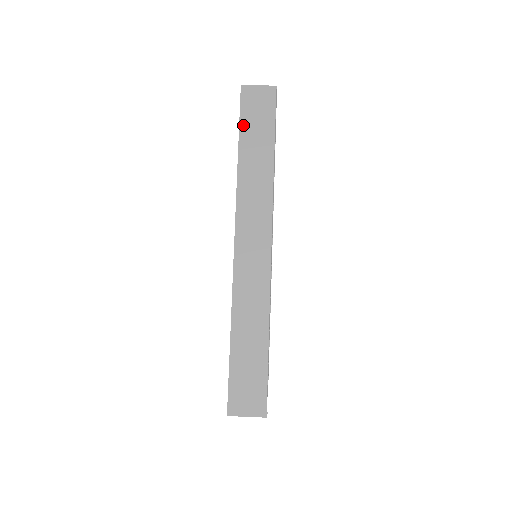
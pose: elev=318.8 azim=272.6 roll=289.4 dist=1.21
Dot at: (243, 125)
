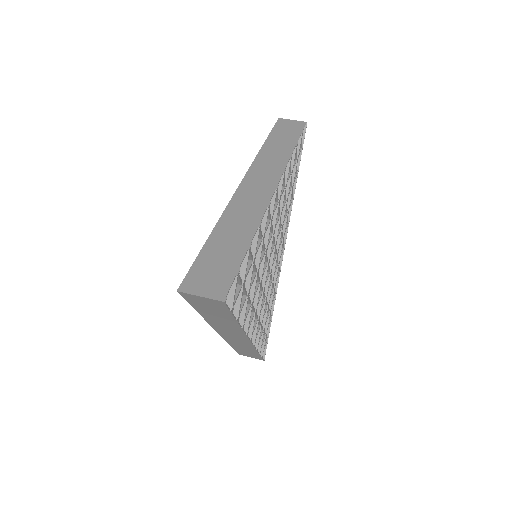
Dot at: (274, 132)
